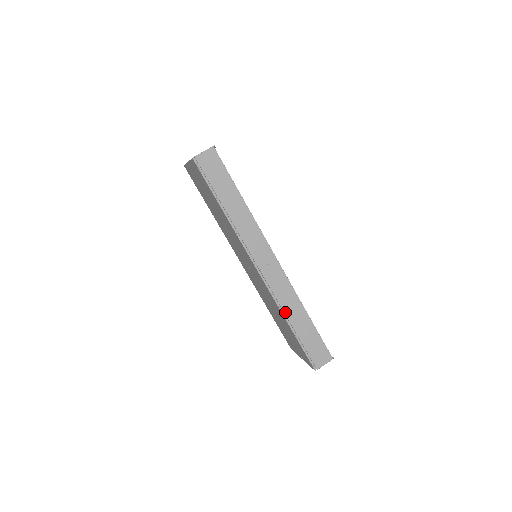
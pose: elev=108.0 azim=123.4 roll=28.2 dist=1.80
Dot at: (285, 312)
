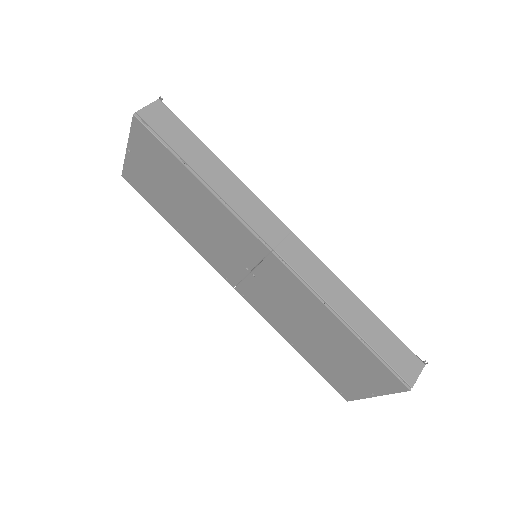
Dot at: (331, 305)
